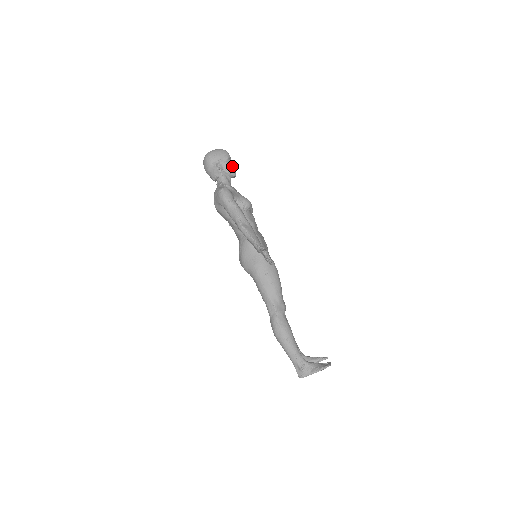
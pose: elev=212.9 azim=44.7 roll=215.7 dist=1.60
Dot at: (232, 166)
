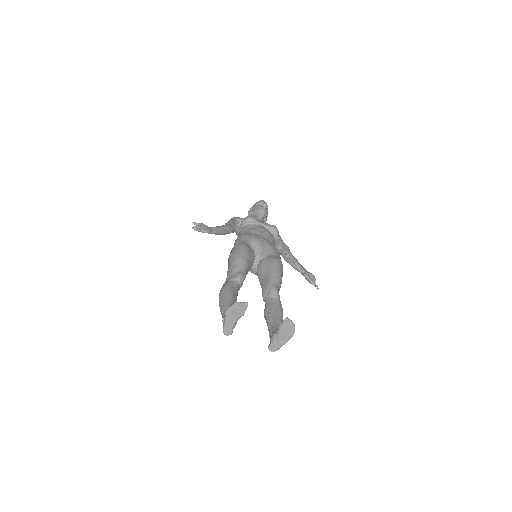
Dot at: (260, 206)
